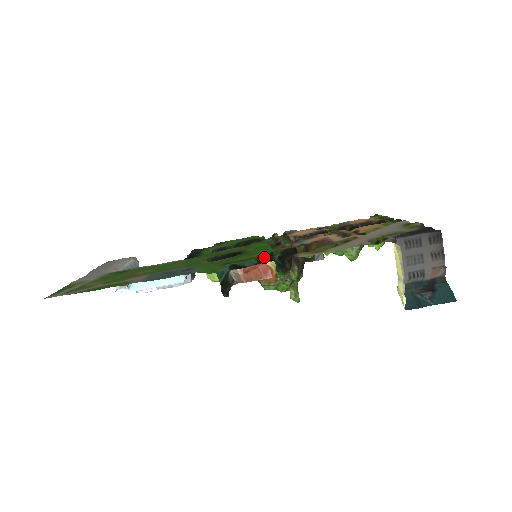
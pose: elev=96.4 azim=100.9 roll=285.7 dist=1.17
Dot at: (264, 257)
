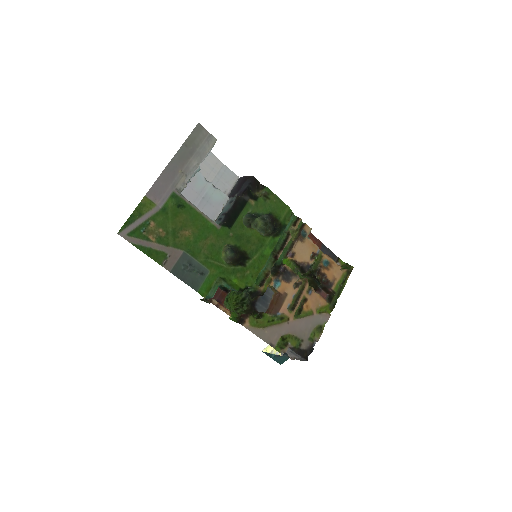
Dot at: (243, 290)
